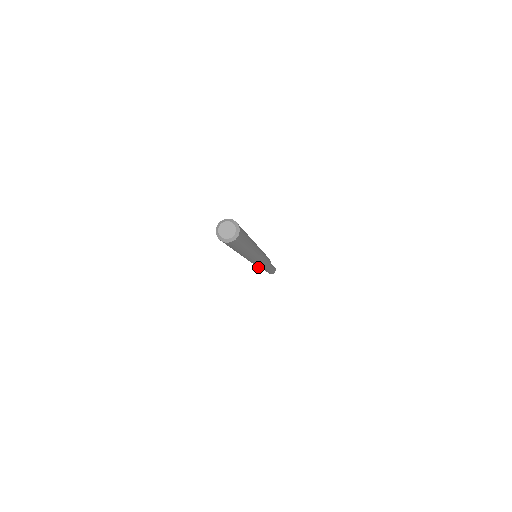
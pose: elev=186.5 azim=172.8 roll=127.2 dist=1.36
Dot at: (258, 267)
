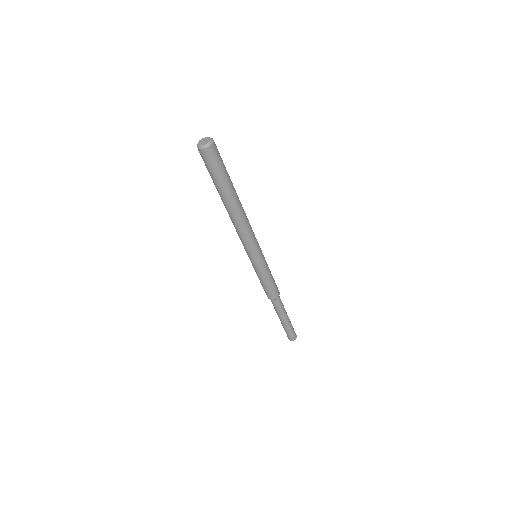
Dot at: (265, 287)
